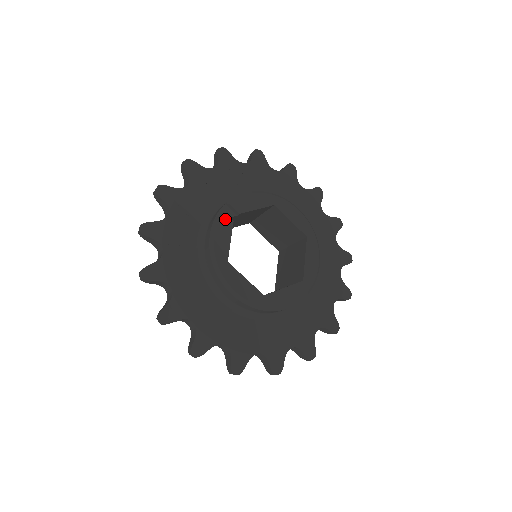
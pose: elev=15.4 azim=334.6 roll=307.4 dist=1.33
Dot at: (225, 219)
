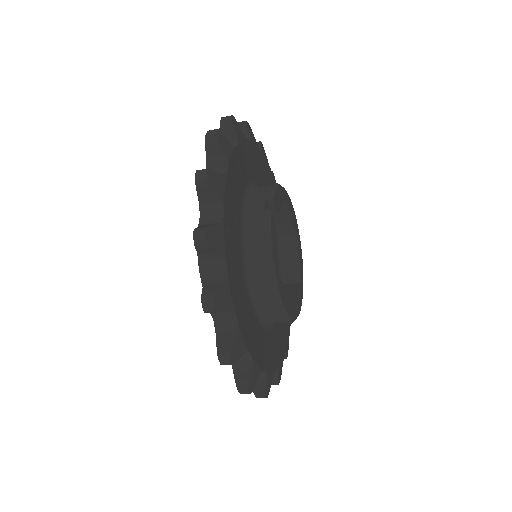
Dot at: (273, 222)
